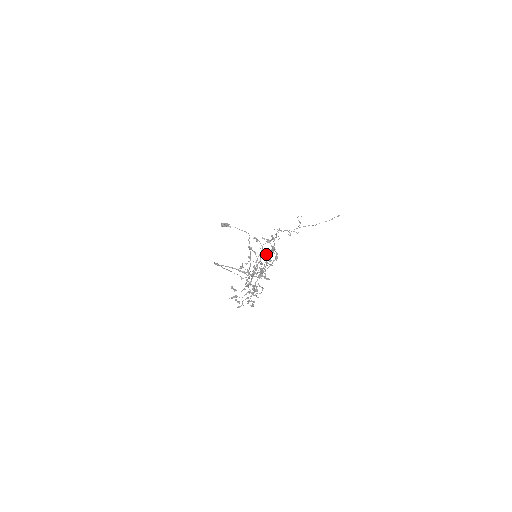
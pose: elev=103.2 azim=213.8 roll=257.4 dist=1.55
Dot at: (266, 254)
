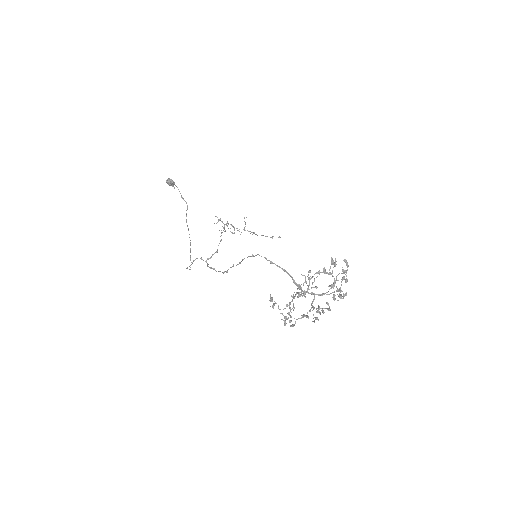
Dot at: occluded
